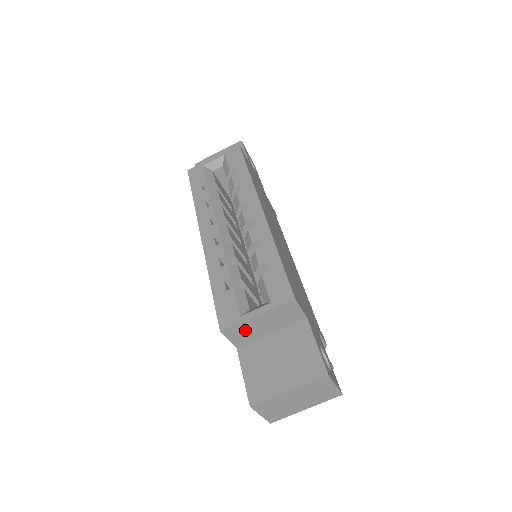
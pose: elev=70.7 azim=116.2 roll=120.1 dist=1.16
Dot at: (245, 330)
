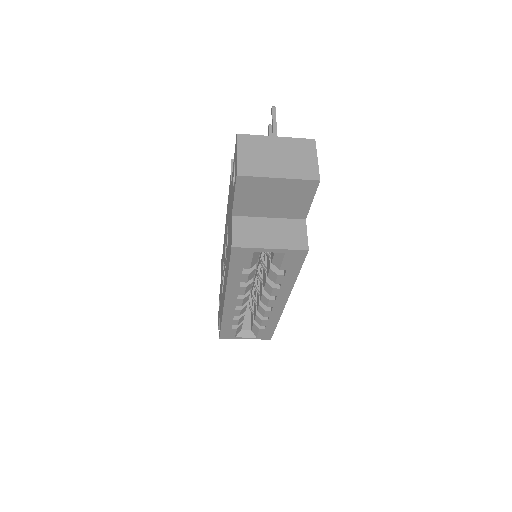
Dot at: occluded
